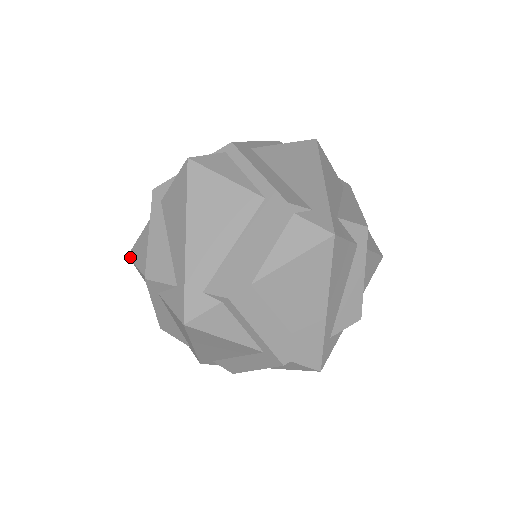
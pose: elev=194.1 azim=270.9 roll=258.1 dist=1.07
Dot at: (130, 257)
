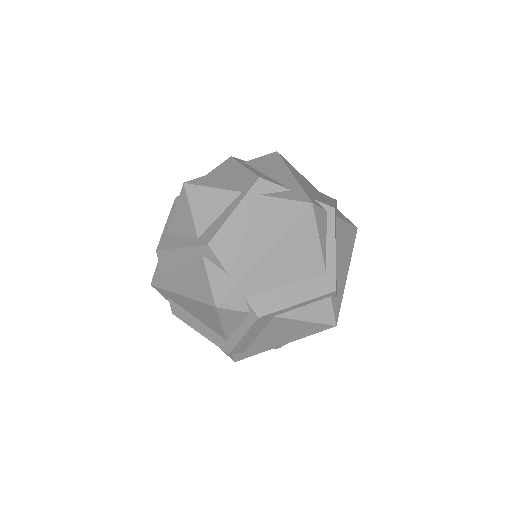
Dot at: (191, 183)
